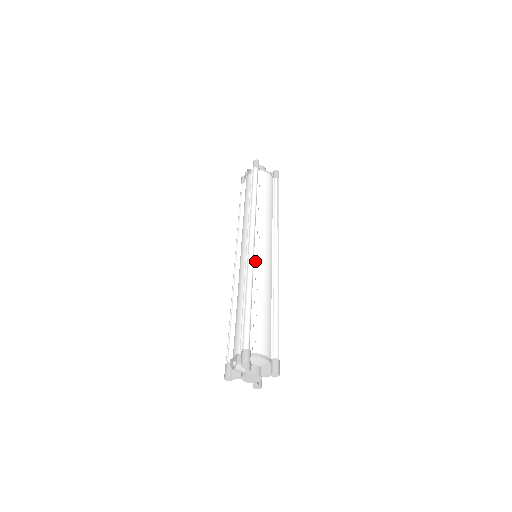
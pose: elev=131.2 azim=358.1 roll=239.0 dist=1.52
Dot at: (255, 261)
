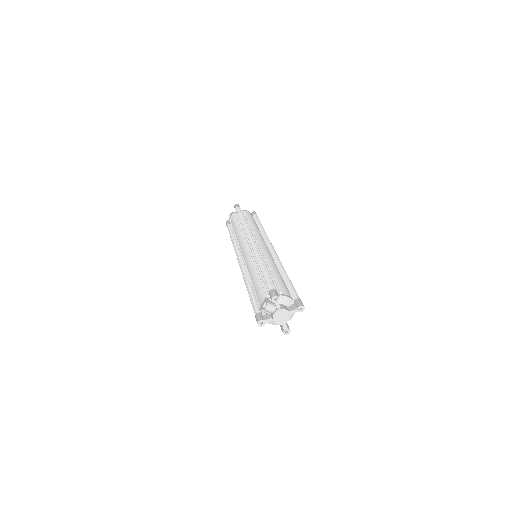
Dot at: (258, 251)
